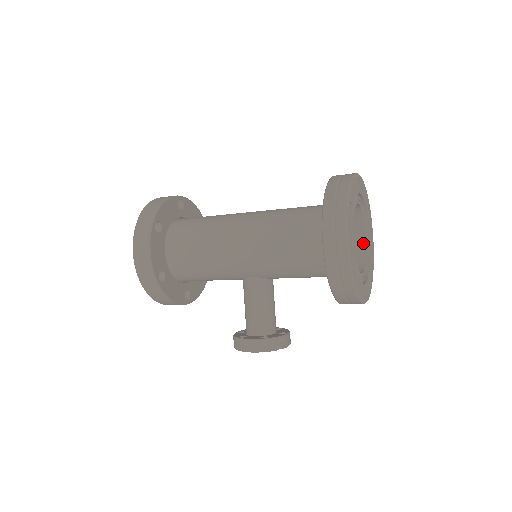
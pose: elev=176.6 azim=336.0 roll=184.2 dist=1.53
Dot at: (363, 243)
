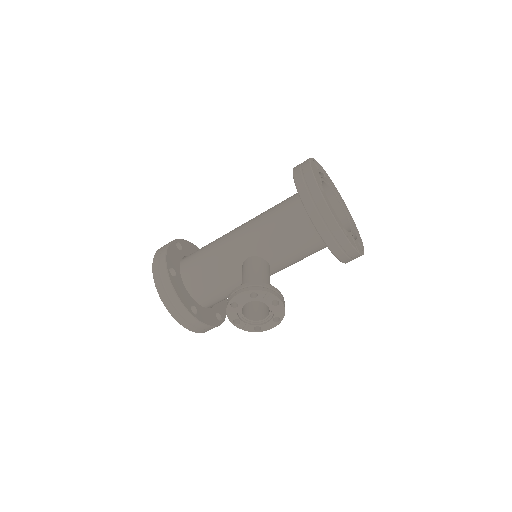
Dot at: (347, 230)
